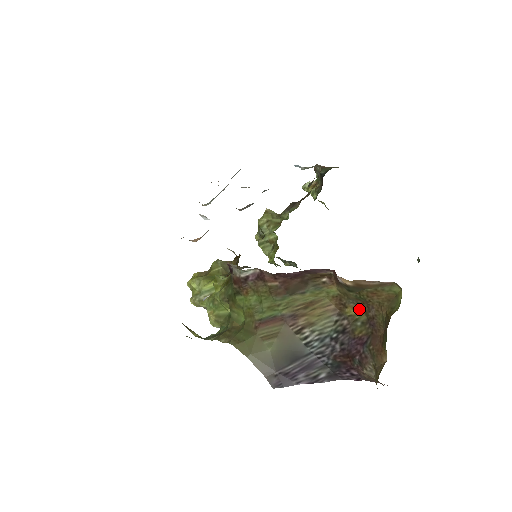
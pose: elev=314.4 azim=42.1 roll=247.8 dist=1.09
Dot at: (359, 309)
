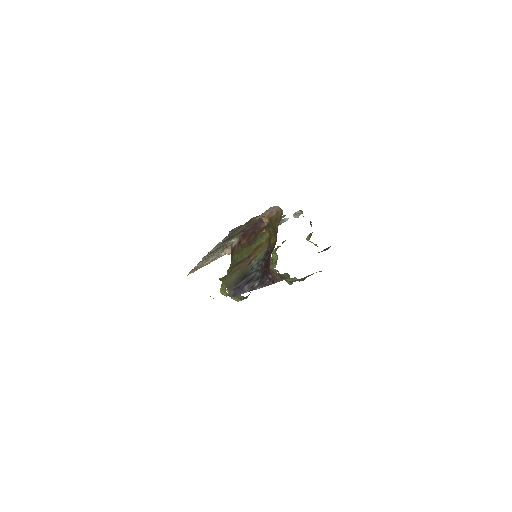
Dot at: (275, 239)
